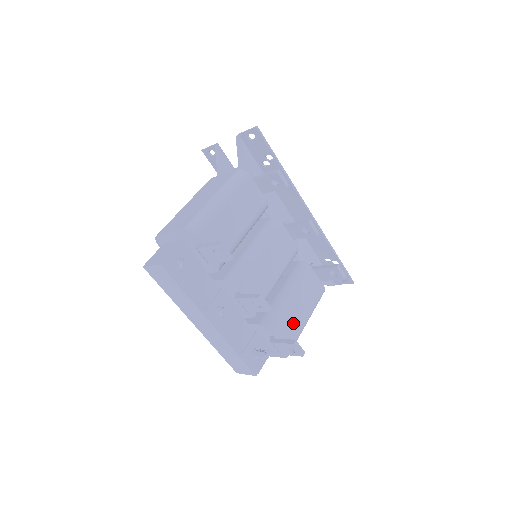
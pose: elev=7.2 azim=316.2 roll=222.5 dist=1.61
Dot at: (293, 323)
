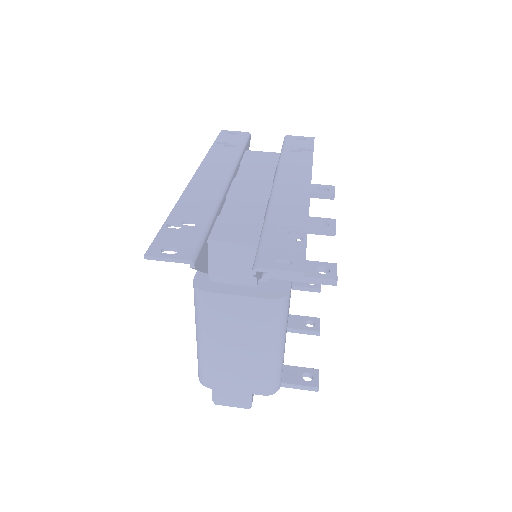
Dot at: occluded
